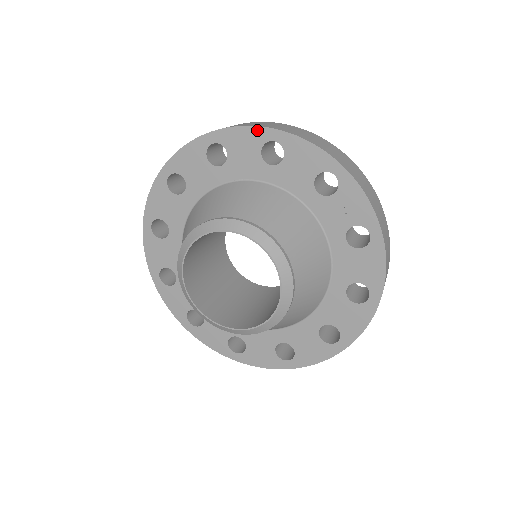
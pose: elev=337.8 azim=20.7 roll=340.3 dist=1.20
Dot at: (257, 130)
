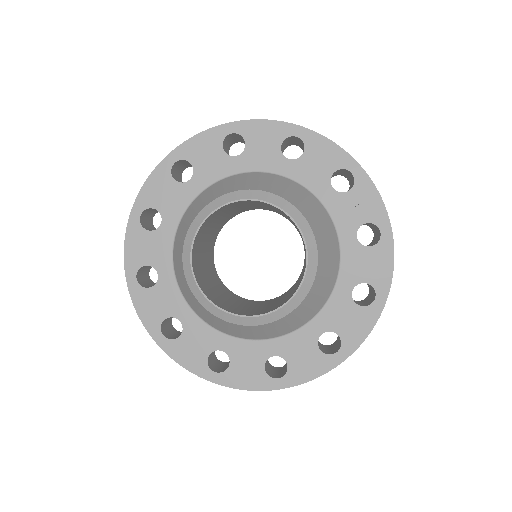
Dot at: (280, 125)
